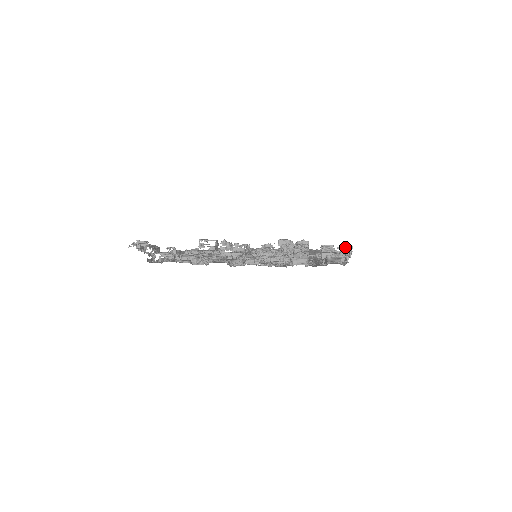
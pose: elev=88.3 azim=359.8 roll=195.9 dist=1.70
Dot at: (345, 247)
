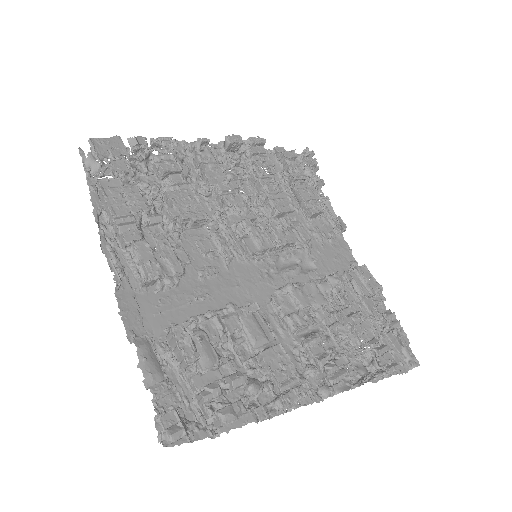
Dot at: (305, 152)
